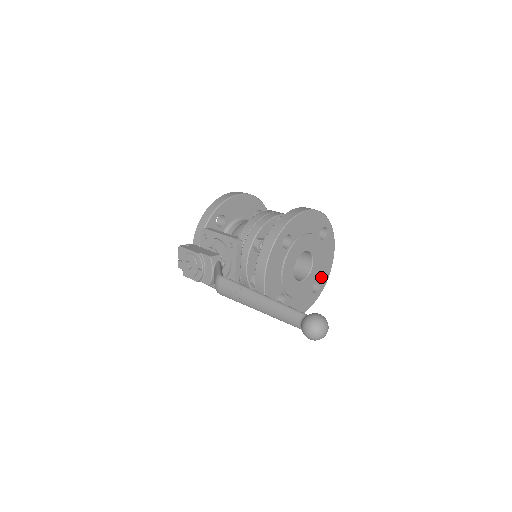
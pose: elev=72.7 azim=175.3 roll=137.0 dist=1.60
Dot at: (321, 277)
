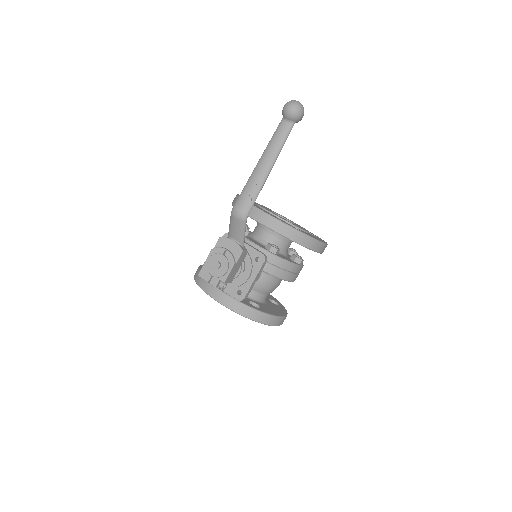
Dot at: occluded
